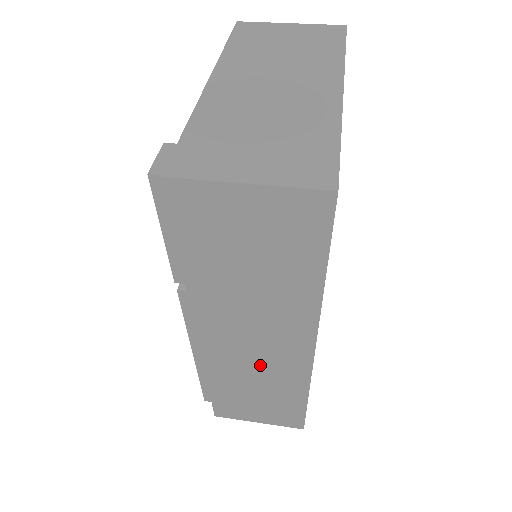
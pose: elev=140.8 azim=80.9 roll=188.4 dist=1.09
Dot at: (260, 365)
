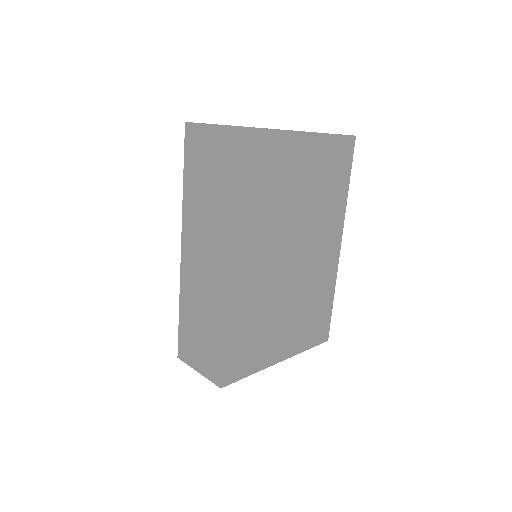
Dot at: (204, 285)
